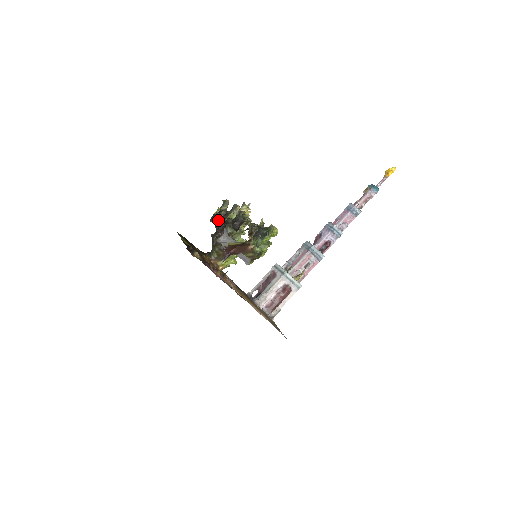
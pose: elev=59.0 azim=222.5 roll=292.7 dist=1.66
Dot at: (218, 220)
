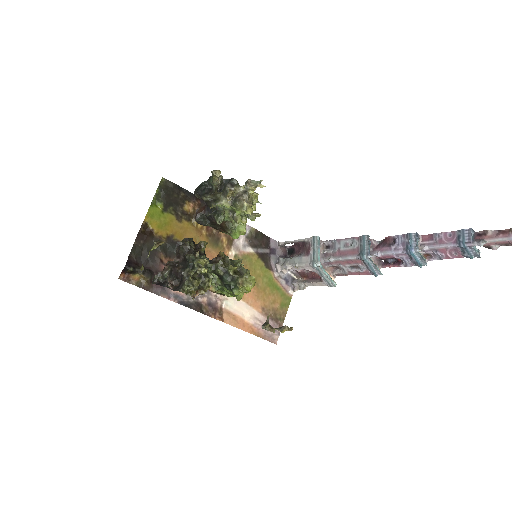
Dot at: occluded
